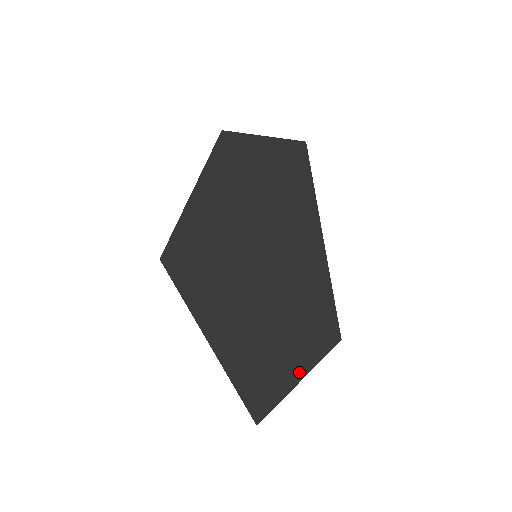
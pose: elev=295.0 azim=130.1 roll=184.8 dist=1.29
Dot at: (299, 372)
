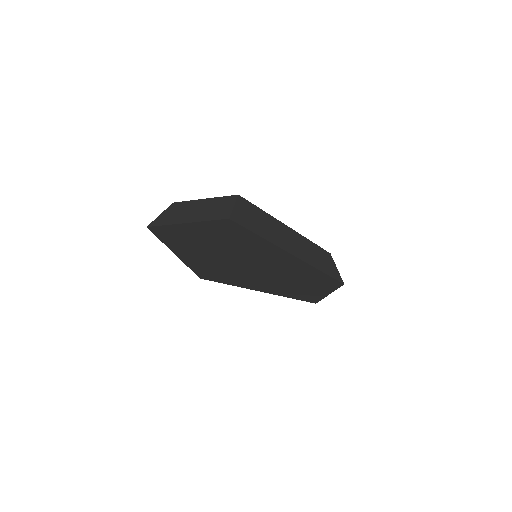
Dot at: (326, 293)
